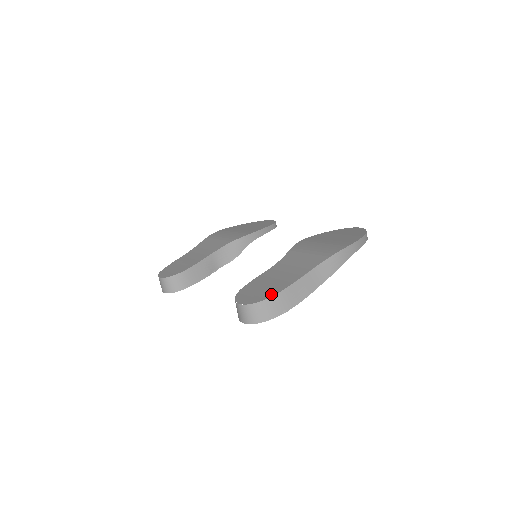
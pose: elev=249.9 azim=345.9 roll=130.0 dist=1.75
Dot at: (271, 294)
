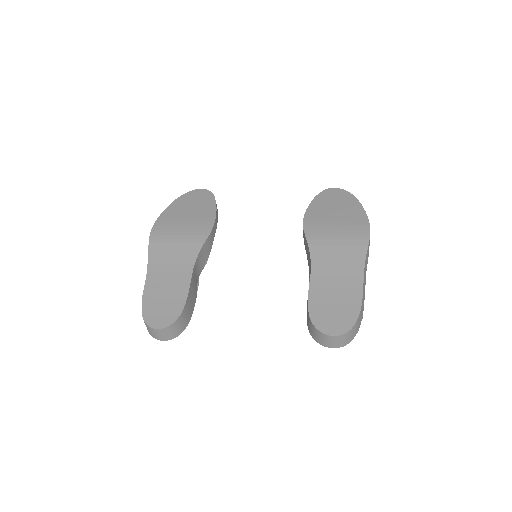
Dot at: (356, 312)
